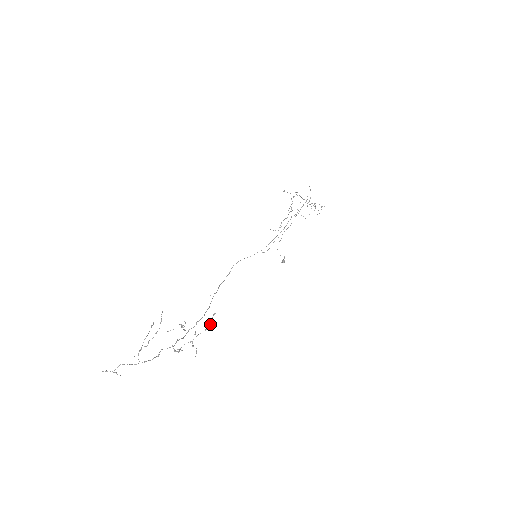
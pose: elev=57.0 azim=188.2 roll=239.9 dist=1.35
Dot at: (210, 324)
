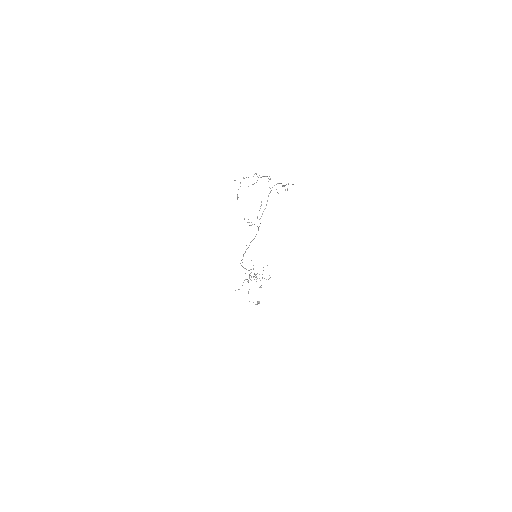
Dot at: (287, 190)
